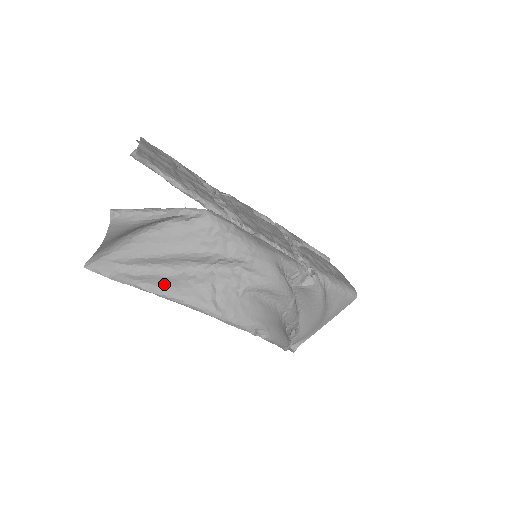
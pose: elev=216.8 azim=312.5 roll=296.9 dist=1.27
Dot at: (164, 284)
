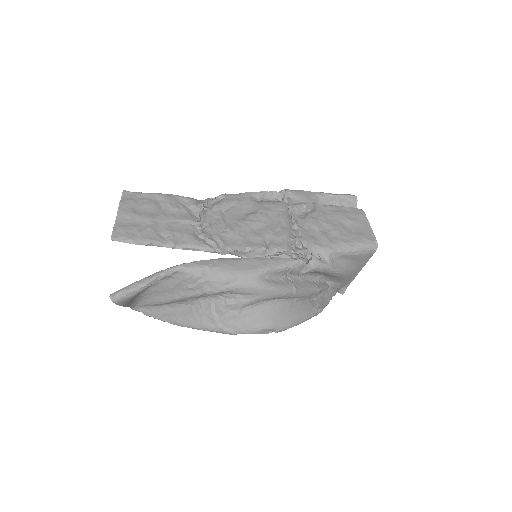
Dot at: (181, 318)
